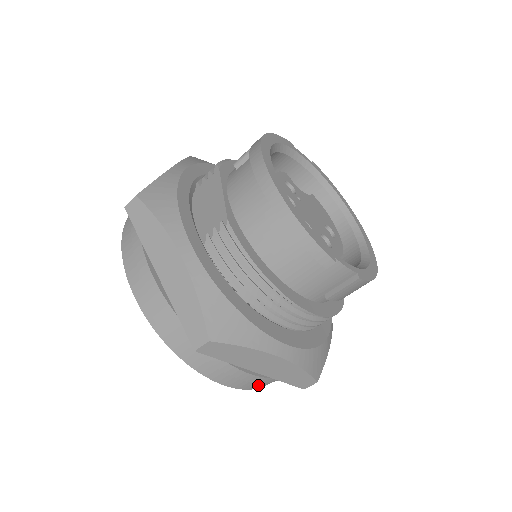
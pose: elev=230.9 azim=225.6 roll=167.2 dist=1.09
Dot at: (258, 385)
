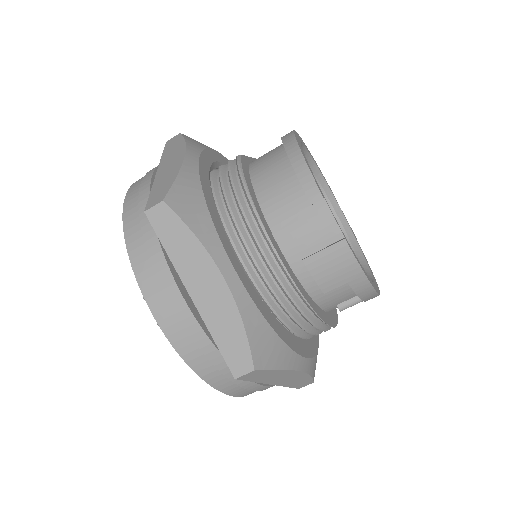
Dot at: (186, 346)
